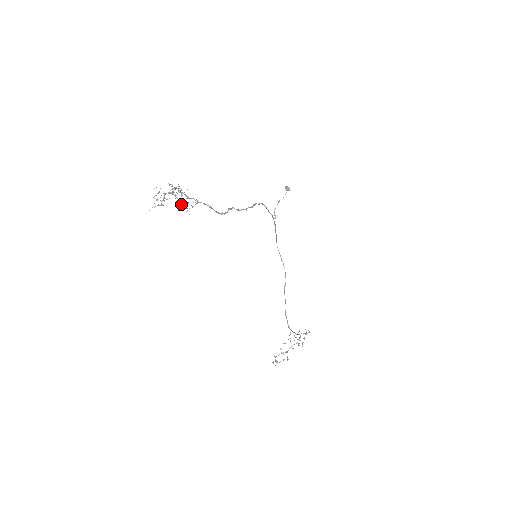
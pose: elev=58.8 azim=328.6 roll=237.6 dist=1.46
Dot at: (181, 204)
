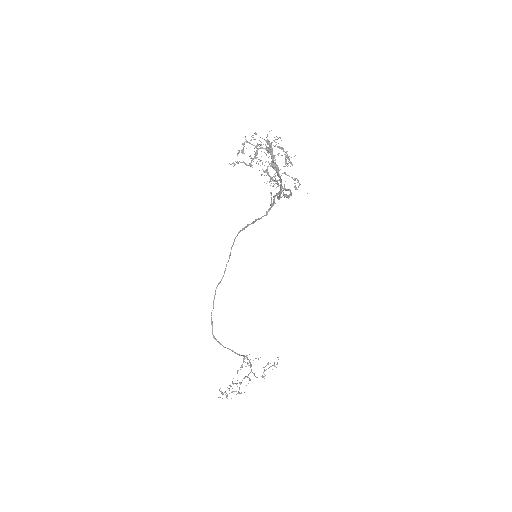
Dot at: (266, 172)
